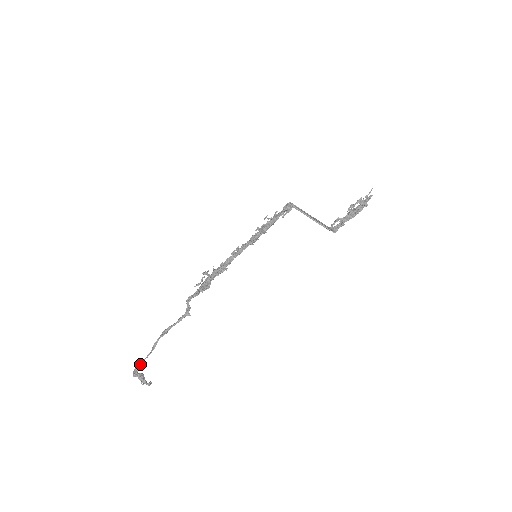
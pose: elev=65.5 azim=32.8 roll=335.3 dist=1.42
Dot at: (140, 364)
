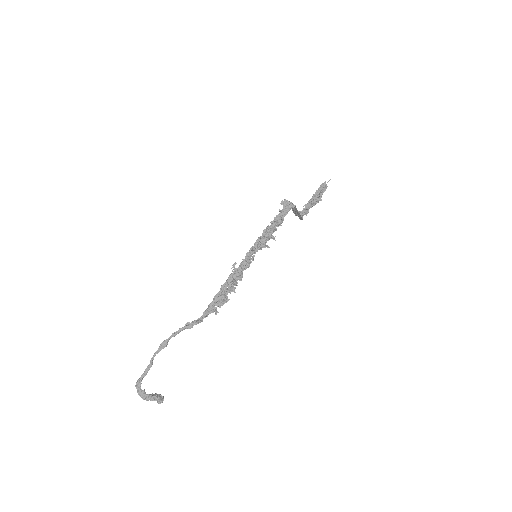
Dot at: (141, 383)
